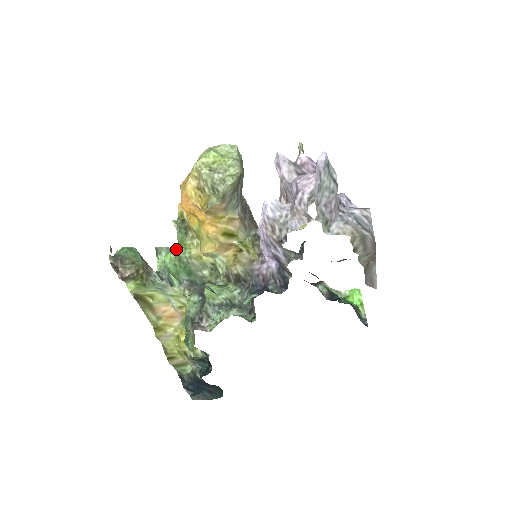
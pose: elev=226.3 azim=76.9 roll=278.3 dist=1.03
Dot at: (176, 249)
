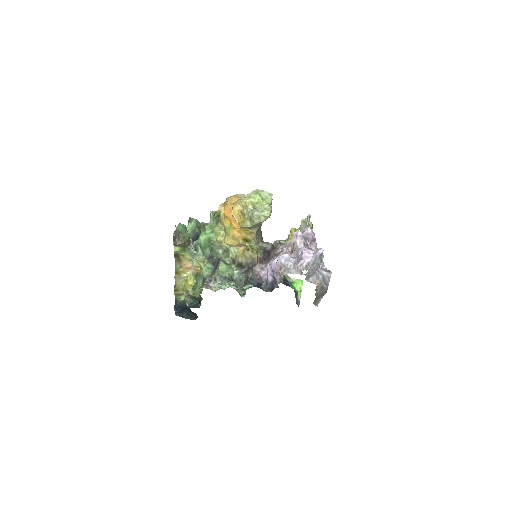
Dot at: (209, 233)
